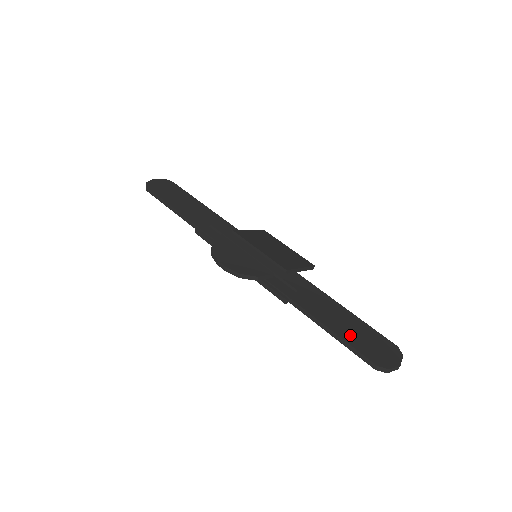
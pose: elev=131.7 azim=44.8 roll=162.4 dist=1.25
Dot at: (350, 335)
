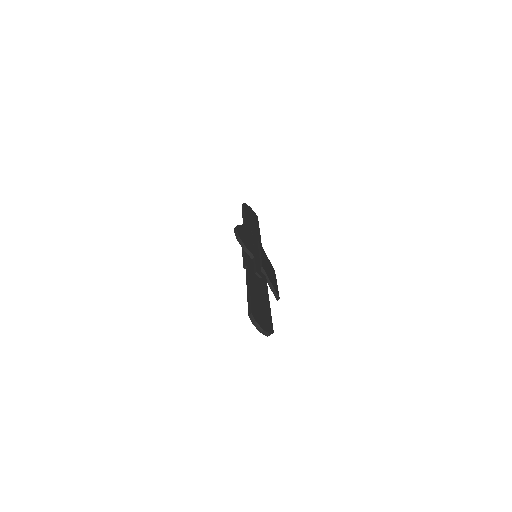
Dot at: (256, 301)
